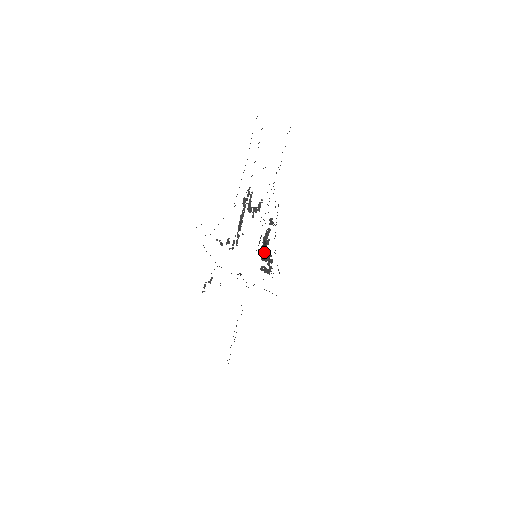
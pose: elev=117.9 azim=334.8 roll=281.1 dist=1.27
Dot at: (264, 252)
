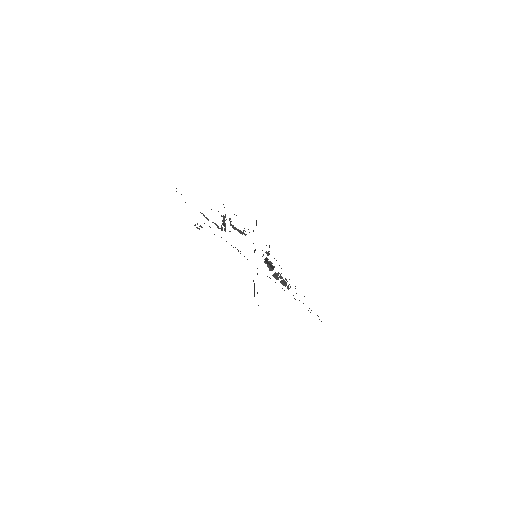
Dot at: (269, 265)
